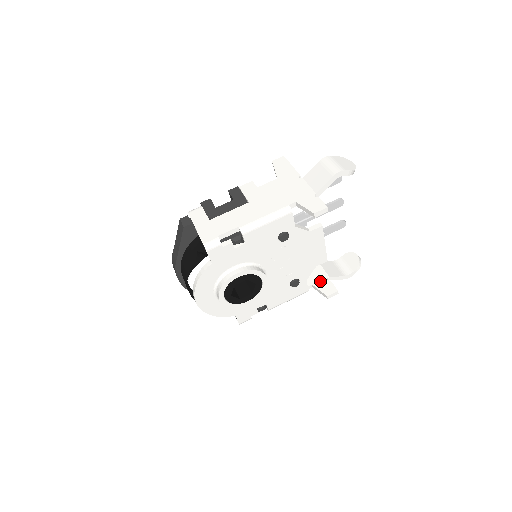
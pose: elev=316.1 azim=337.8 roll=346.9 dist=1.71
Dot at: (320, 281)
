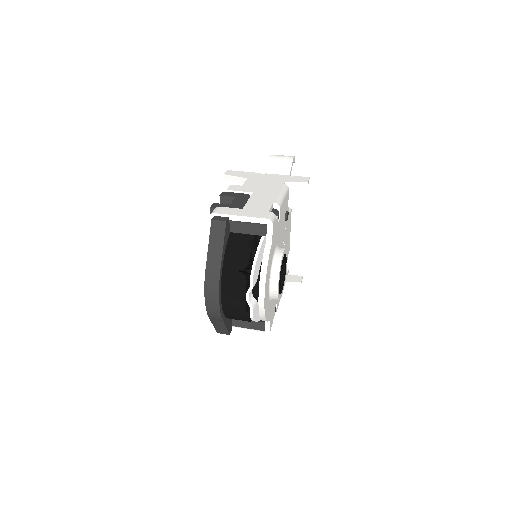
Dot at: occluded
